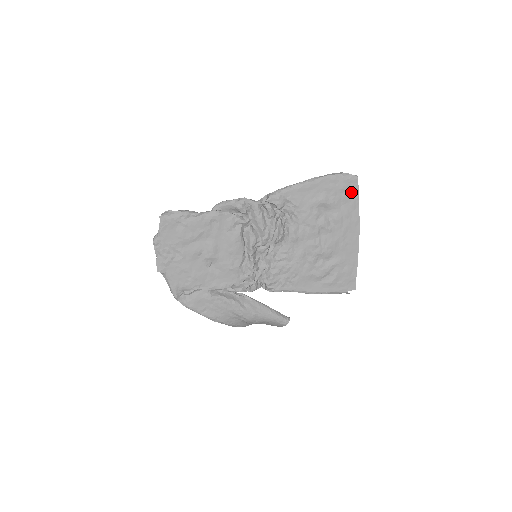
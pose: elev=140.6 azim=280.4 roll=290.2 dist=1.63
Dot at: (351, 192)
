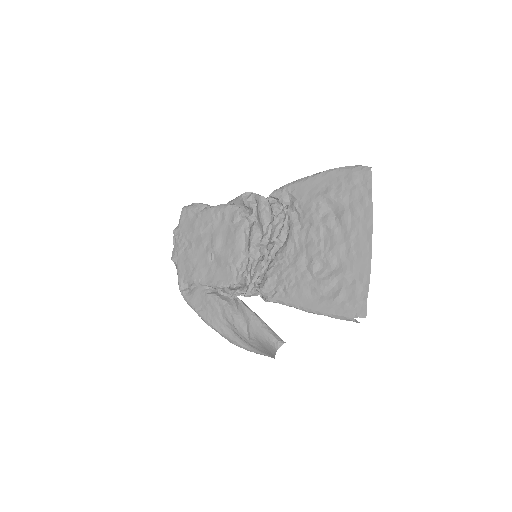
Dot at: (362, 186)
